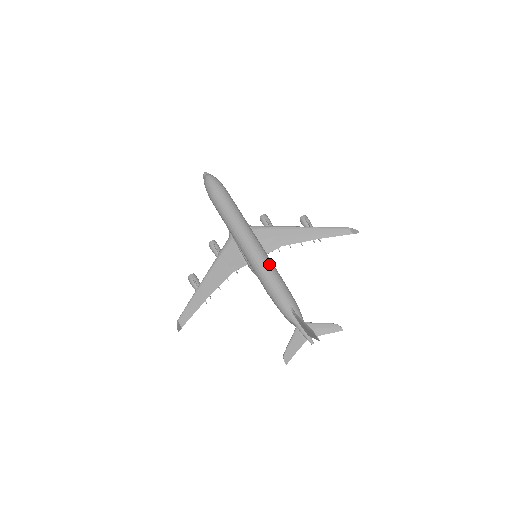
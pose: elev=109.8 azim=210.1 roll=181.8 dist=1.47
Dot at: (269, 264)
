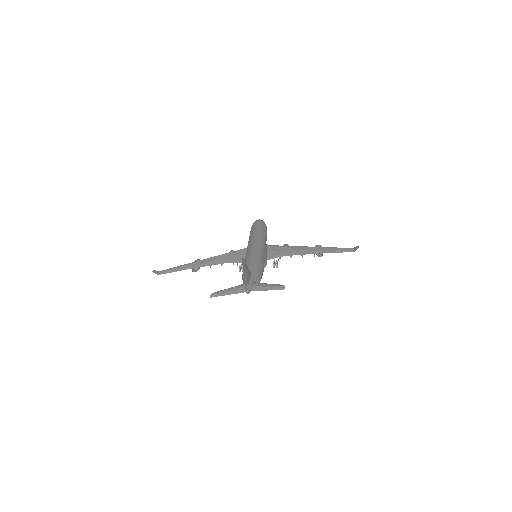
Dot at: (258, 252)
